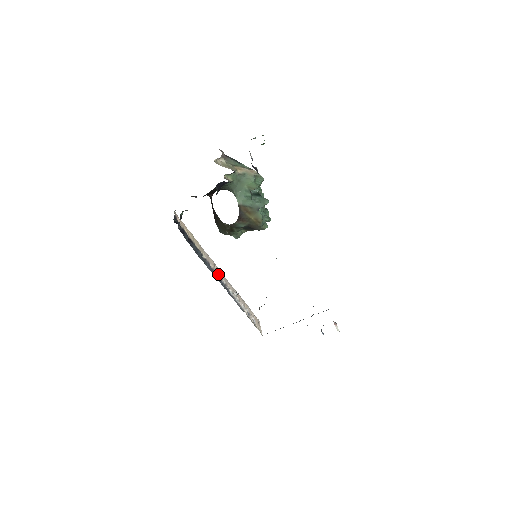
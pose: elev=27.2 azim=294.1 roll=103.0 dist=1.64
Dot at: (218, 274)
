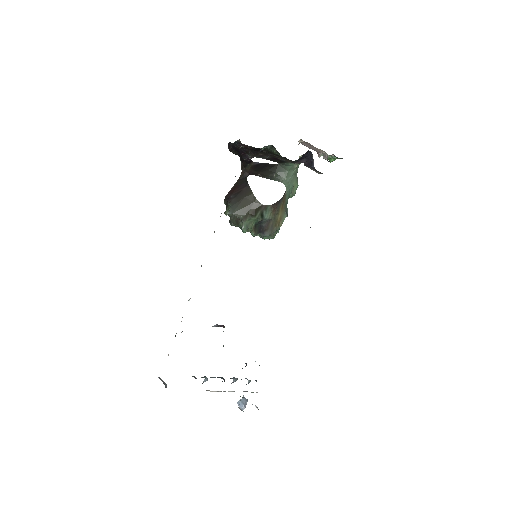
Dot at: occluded
